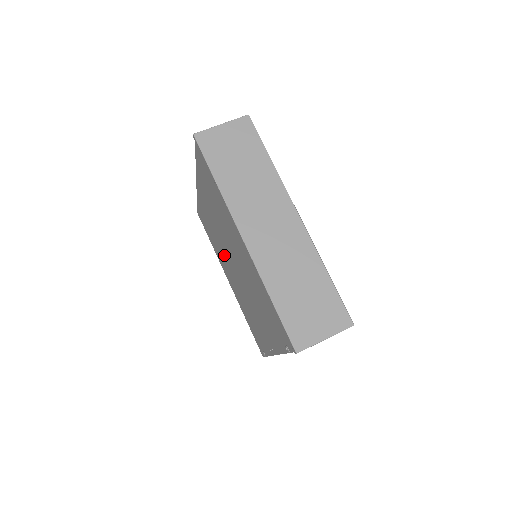
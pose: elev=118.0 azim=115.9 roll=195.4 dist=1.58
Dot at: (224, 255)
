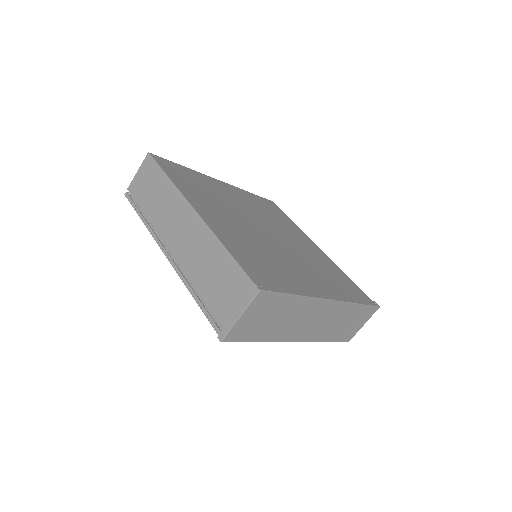
Dot at: occluded
